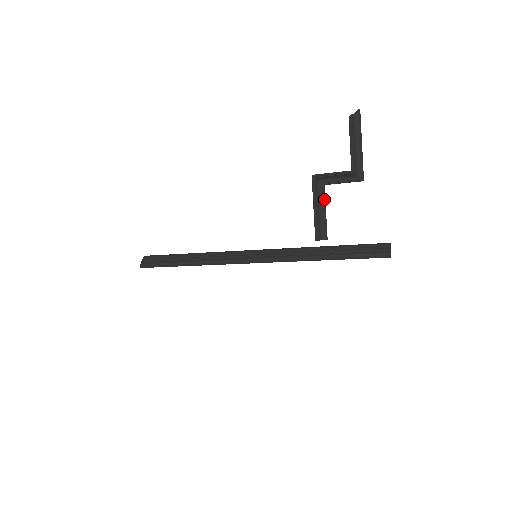
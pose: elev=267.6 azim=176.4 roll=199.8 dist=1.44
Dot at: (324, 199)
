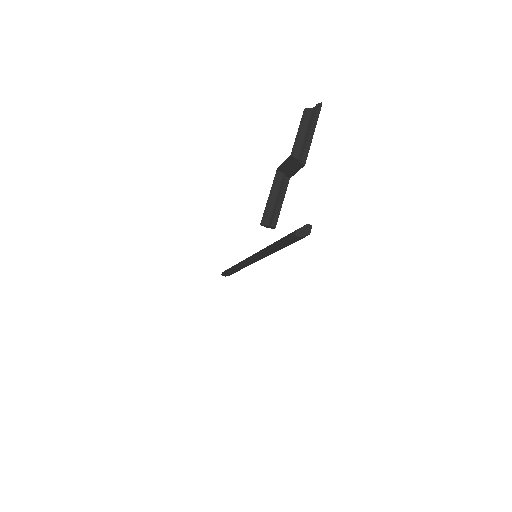
Dot at: (284, 190)
